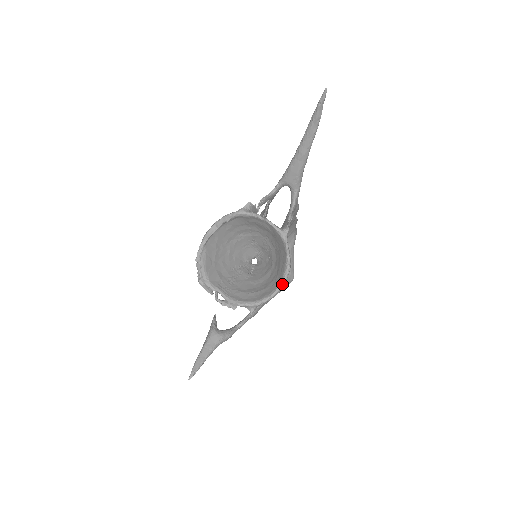
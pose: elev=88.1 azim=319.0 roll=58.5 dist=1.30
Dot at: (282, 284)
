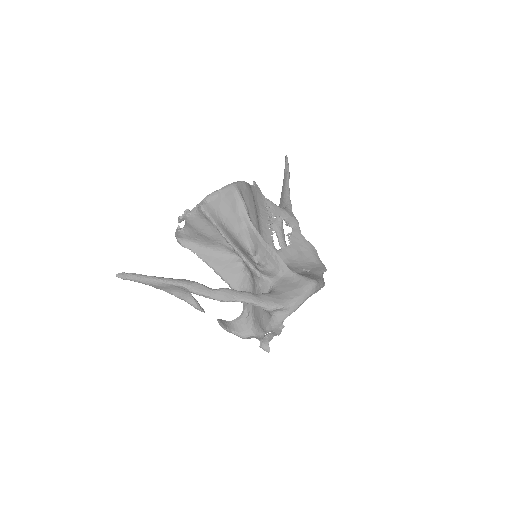
Dot at: (231, 184)
